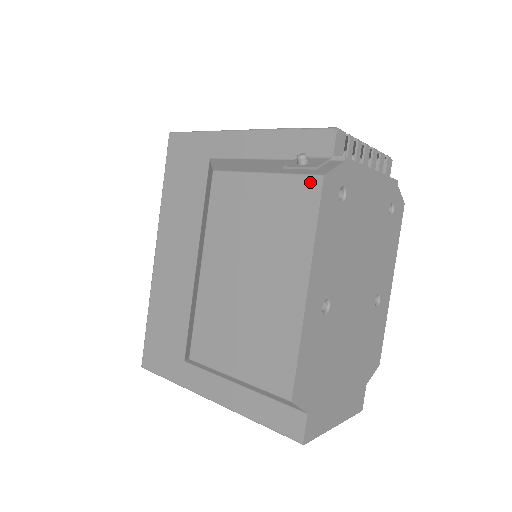
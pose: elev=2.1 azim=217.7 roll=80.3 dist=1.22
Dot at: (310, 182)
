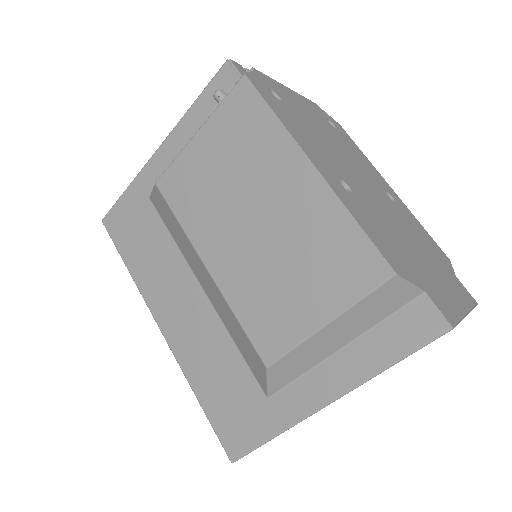
Dot at: (238, 91)
